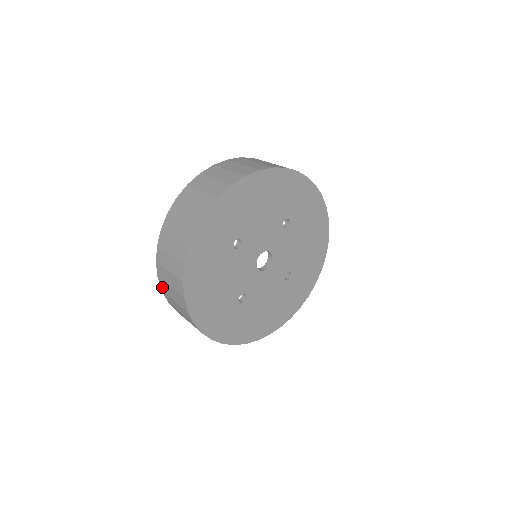
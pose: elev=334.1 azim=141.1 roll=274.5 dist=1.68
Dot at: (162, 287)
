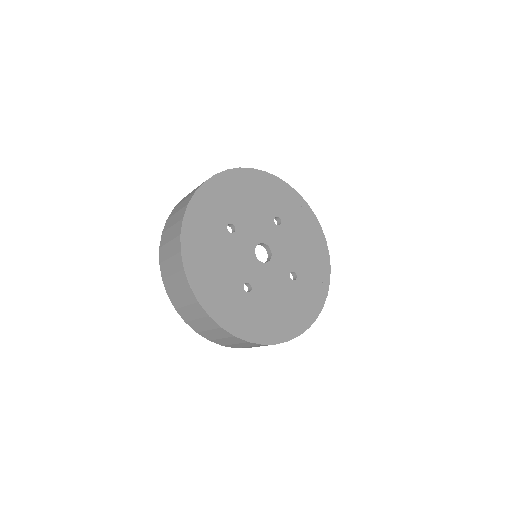
Dot at: (167, 288)
